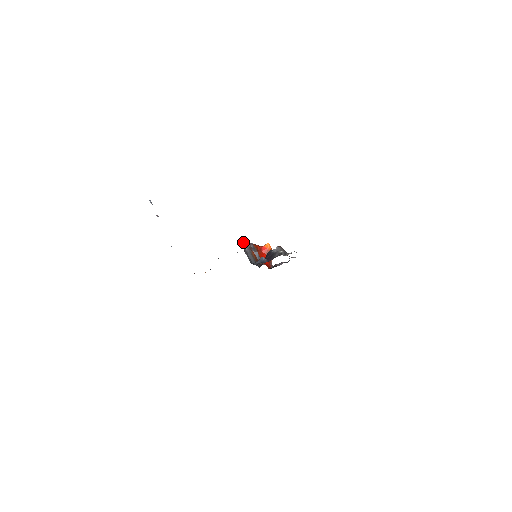
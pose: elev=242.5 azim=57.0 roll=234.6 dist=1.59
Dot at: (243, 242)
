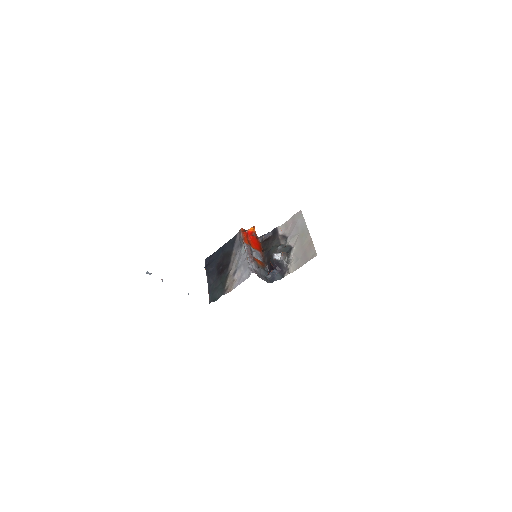
Dot at: (252, 267)
